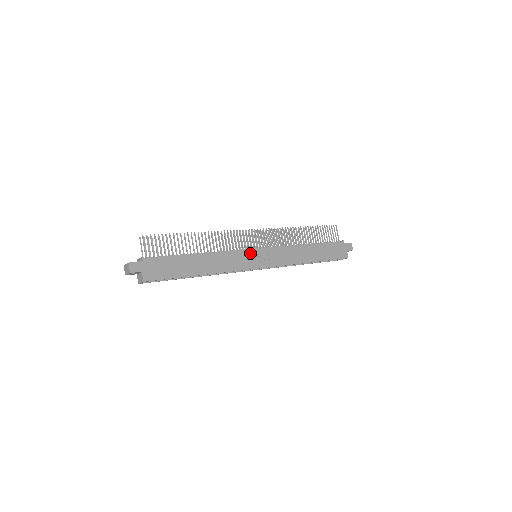
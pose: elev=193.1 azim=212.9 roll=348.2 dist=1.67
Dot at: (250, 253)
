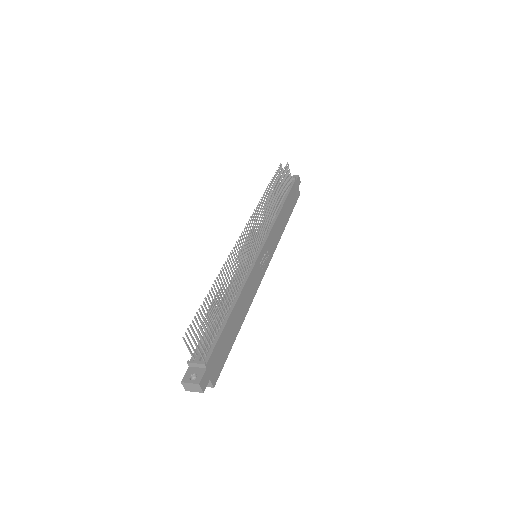
Dot at: (258, 262)
